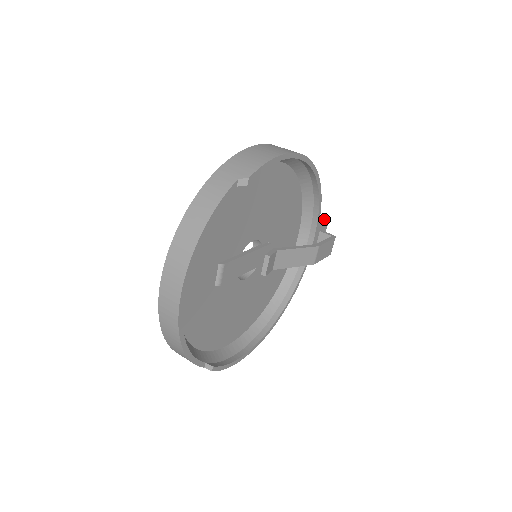
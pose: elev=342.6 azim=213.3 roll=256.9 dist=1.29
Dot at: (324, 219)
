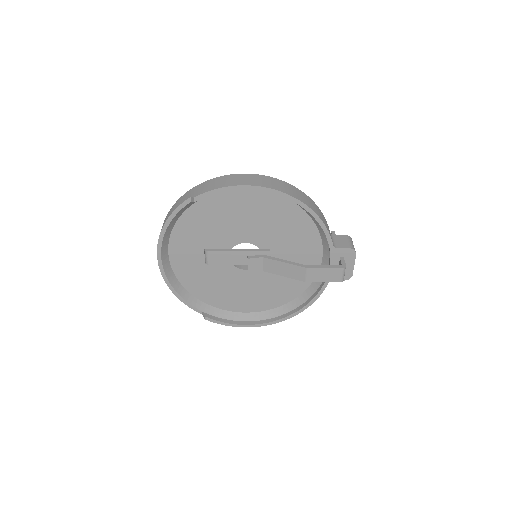
Dot at: (345, 248)
